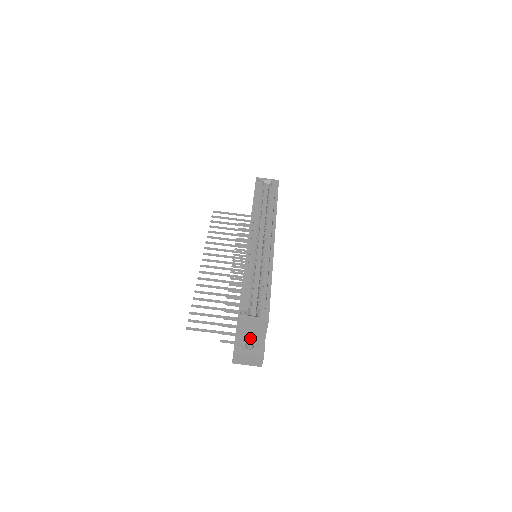
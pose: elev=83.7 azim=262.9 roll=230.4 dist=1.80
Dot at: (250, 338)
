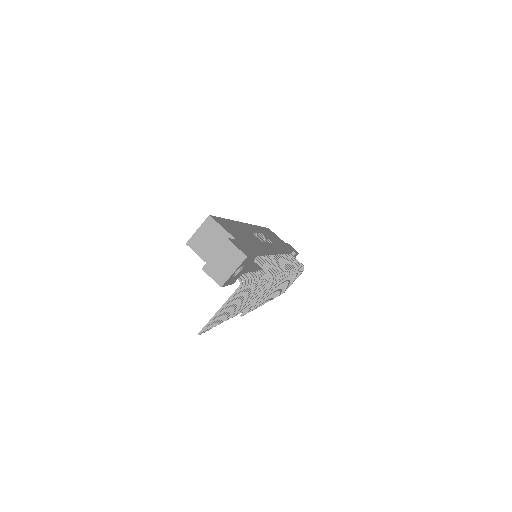
Dot at: occluded
